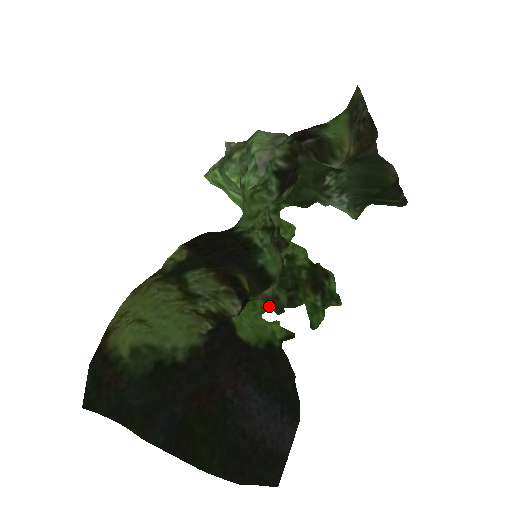
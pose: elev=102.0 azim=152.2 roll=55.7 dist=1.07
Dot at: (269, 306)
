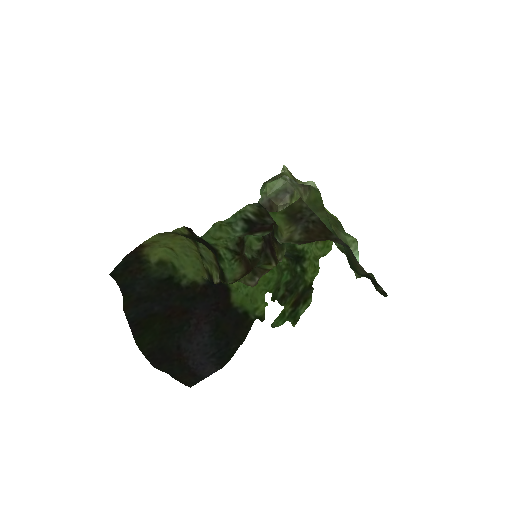
Dot at: (273, 290)
